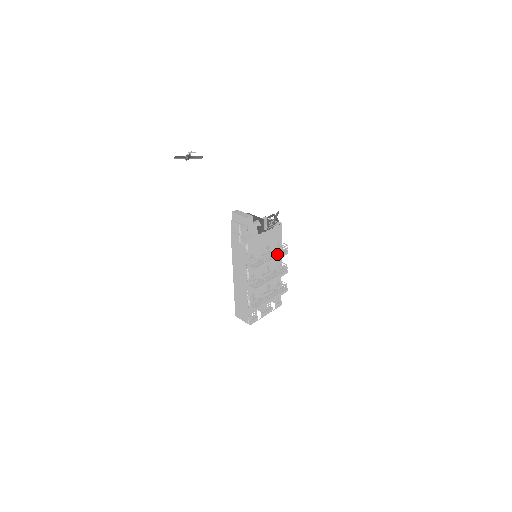
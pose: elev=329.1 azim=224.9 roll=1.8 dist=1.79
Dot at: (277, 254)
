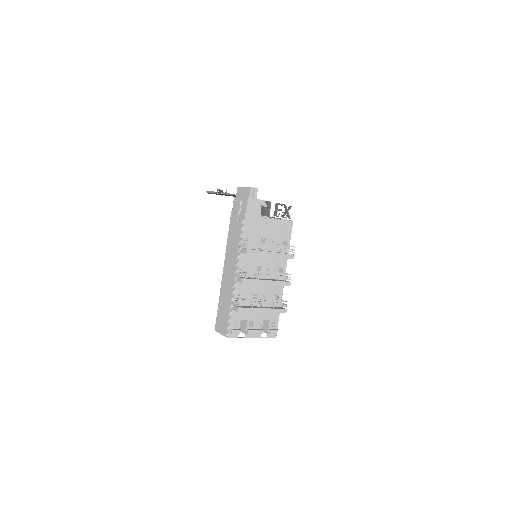
Dot at: (280, 250)
